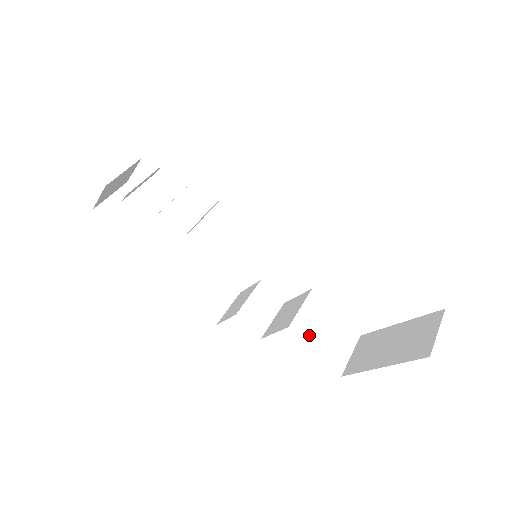
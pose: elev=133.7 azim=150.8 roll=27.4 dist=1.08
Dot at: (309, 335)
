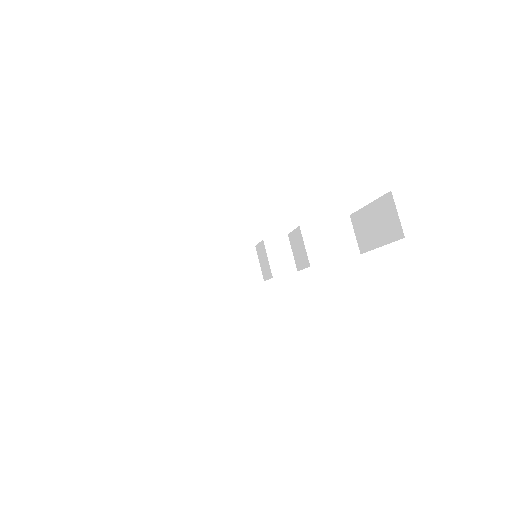
Dot at: (324, 255)
